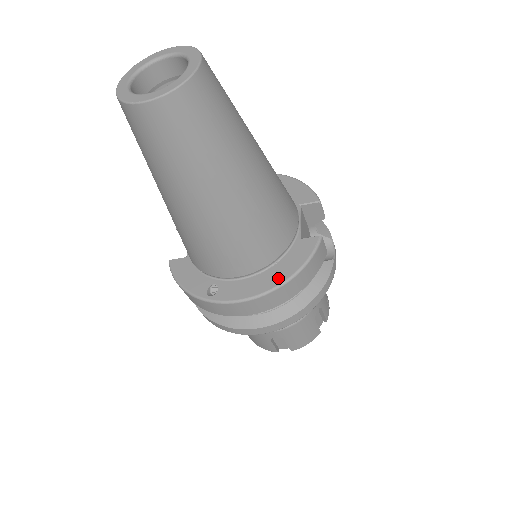
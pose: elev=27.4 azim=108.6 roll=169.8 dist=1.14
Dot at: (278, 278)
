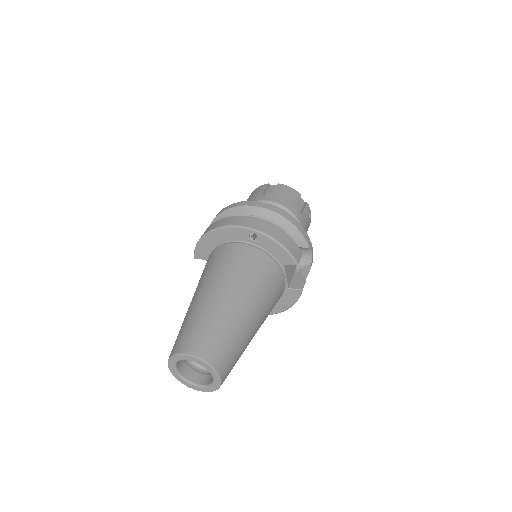
Dot at: (279, 309)
